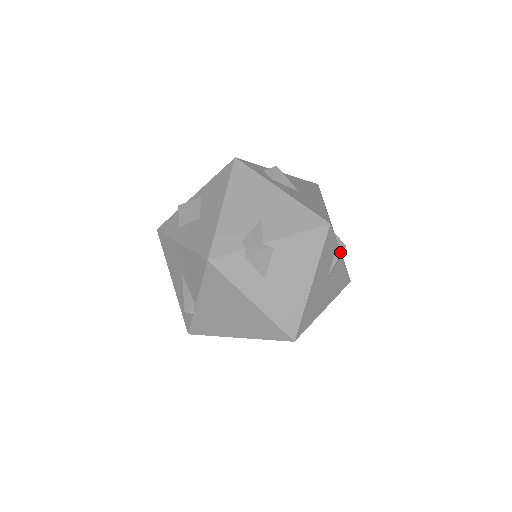
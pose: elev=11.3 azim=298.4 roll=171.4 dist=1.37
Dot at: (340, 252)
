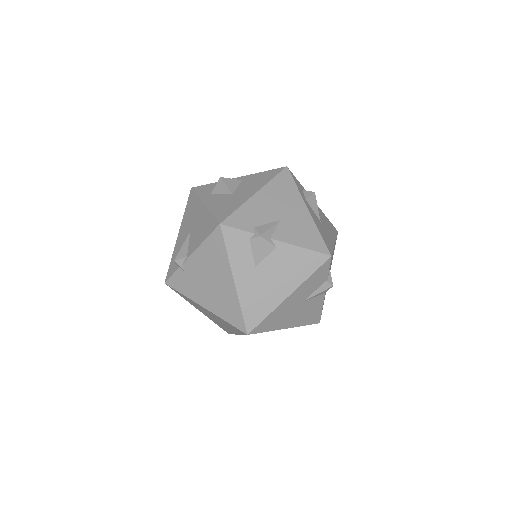
Dot at: (326, 287)
